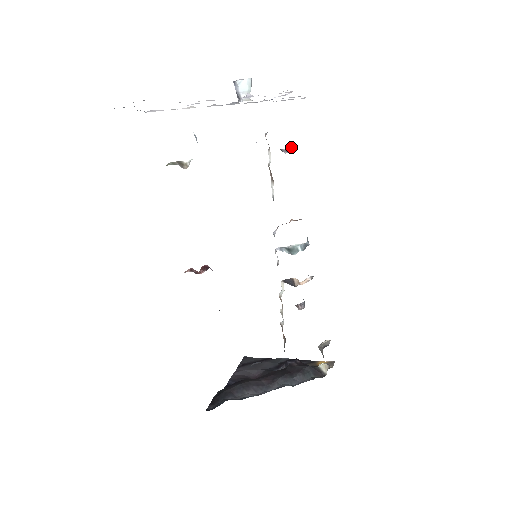
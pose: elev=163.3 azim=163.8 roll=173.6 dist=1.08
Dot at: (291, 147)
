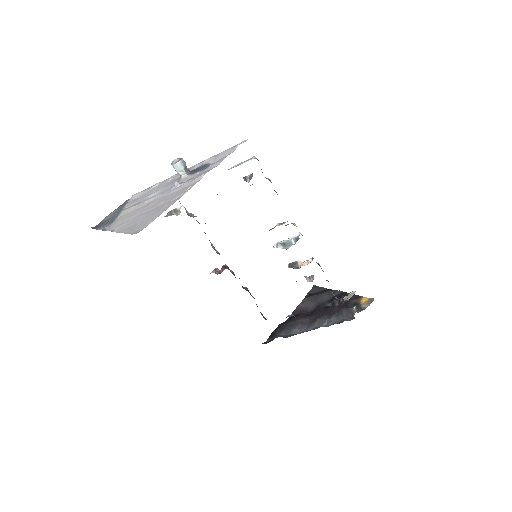
Dot at: (252, 174)
